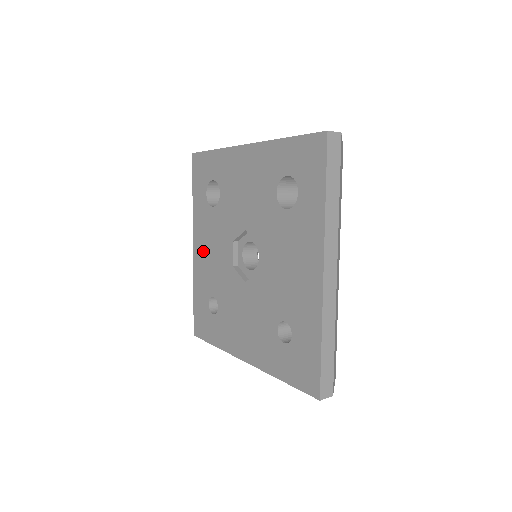
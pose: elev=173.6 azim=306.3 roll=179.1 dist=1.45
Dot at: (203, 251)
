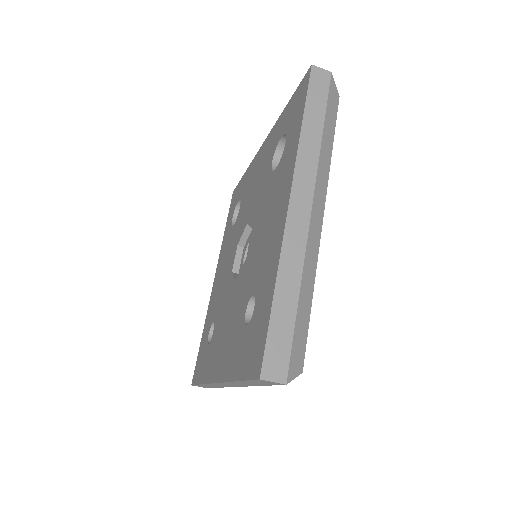
Dot at: (218, 278)
